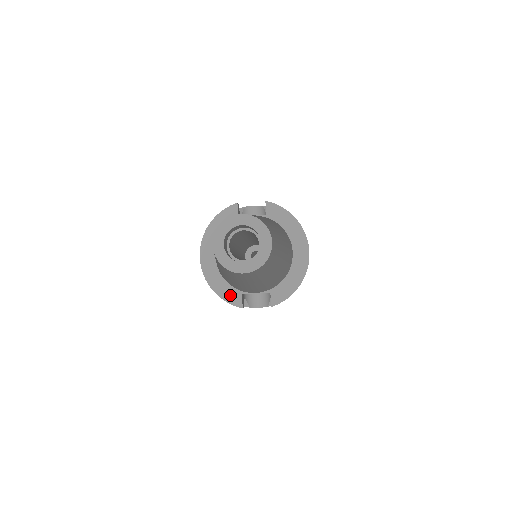
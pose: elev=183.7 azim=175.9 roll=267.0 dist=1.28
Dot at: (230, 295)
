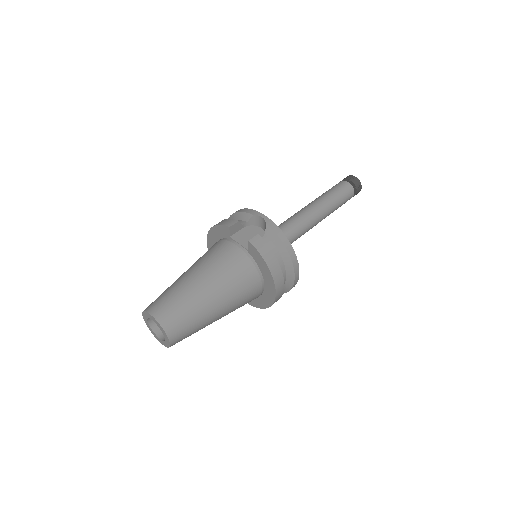
Dot at: occluded
